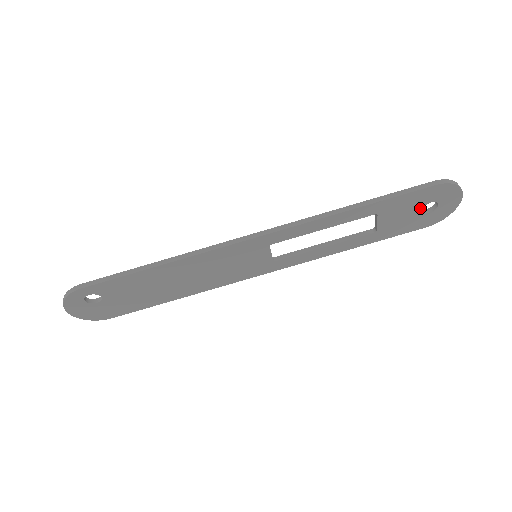
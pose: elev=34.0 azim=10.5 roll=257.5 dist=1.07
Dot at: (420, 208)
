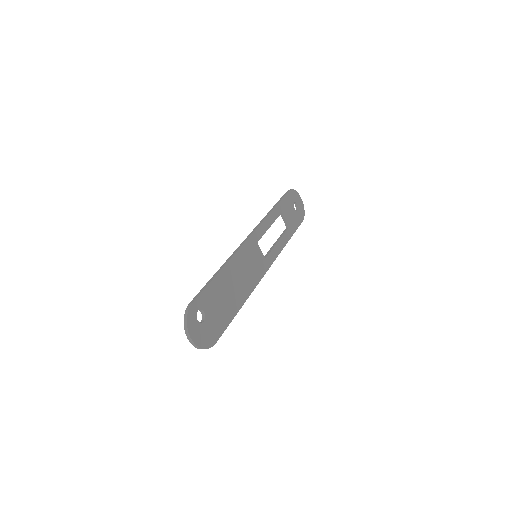
Dot at: (293, 207)
